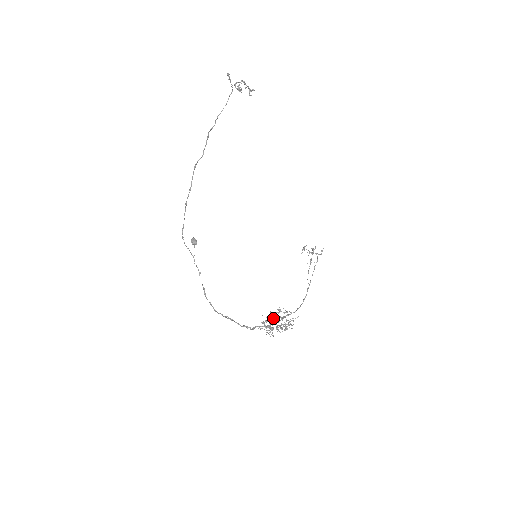
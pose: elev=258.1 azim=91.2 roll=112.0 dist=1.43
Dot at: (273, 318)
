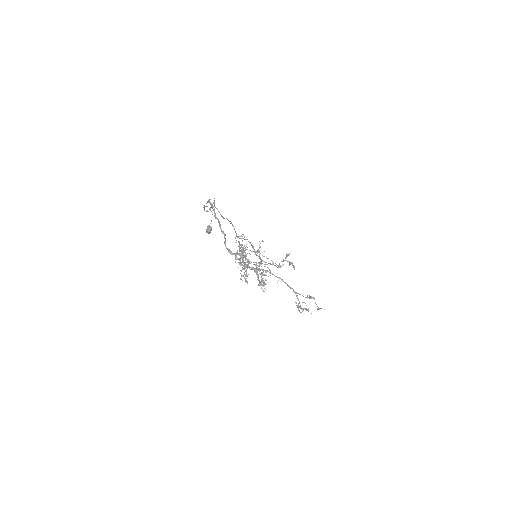
Dot at: occluded
